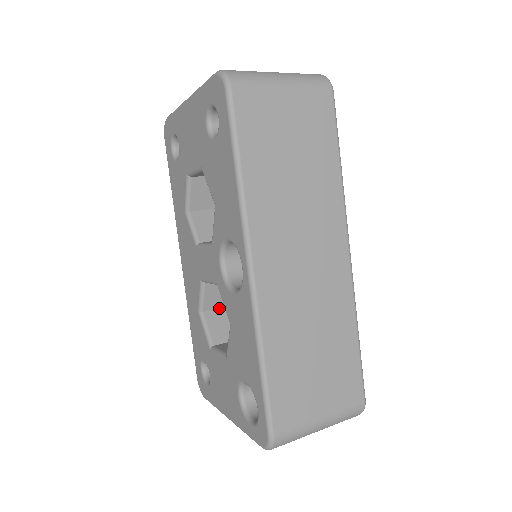
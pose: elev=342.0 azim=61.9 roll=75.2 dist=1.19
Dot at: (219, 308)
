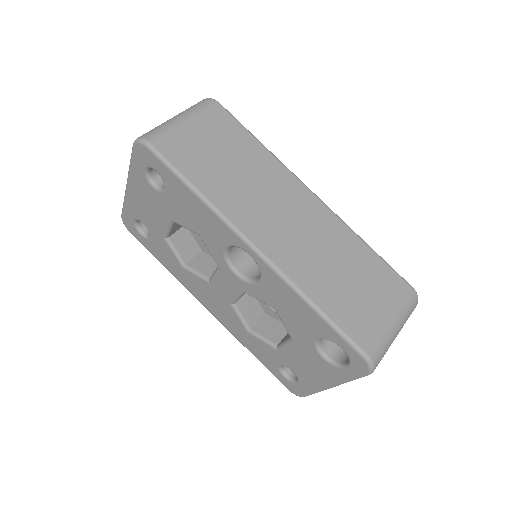
Dot at: (260, 318)
